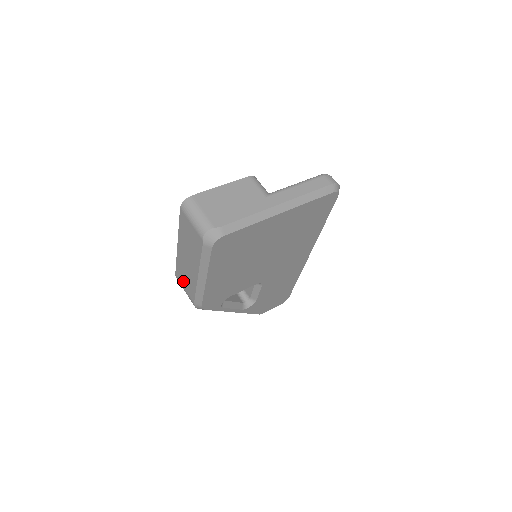
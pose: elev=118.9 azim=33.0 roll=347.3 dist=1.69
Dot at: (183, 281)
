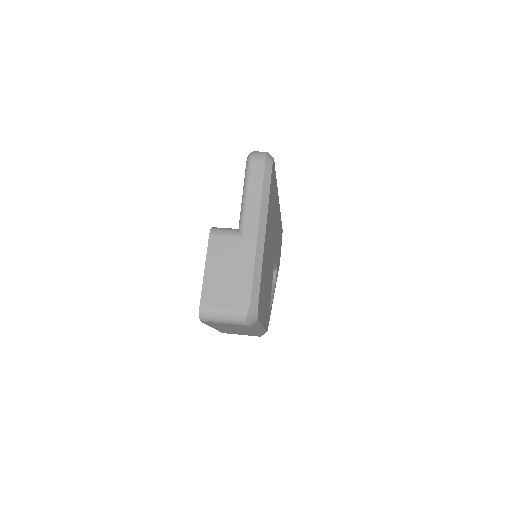
Dot at: occluded
